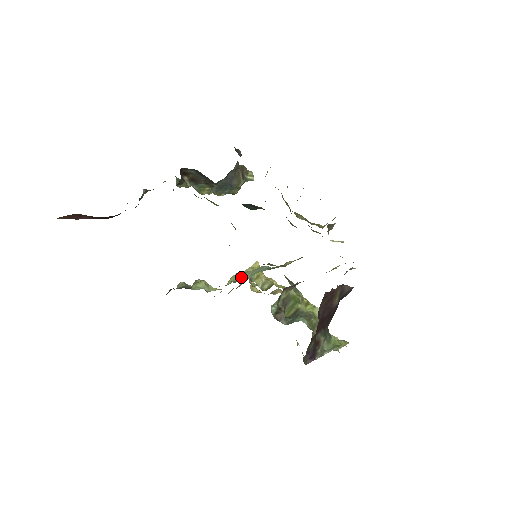
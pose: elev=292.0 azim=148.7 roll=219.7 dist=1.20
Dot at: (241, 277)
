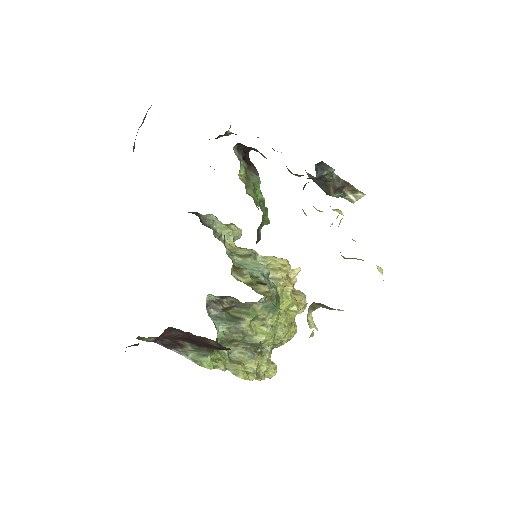
Dot at: (241, 256)
